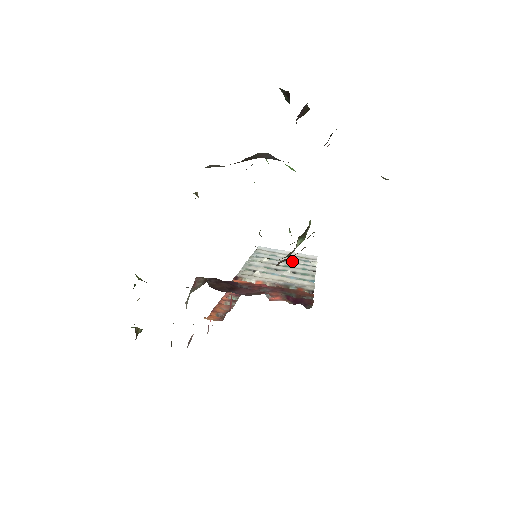
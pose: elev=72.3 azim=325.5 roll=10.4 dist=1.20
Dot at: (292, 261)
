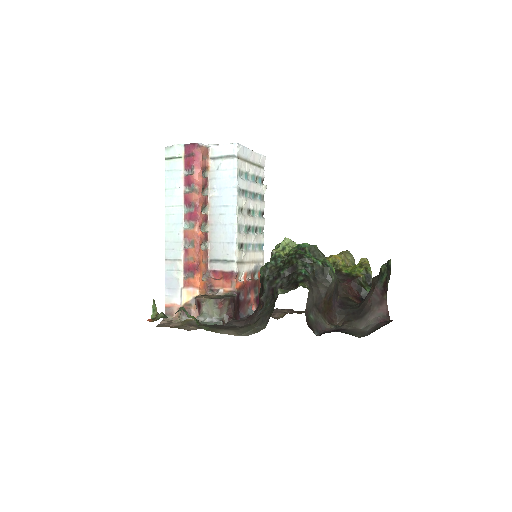
Dot at: (255, 190)
